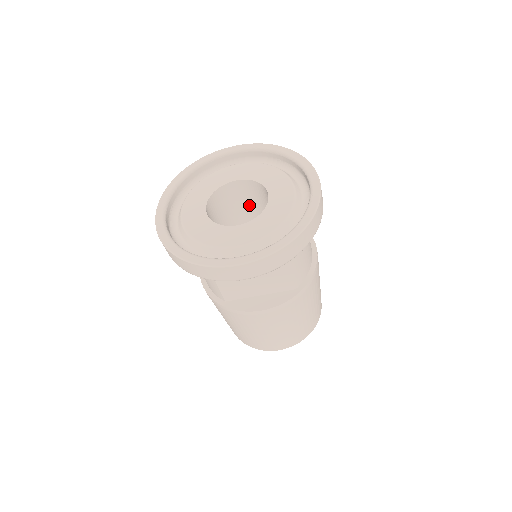
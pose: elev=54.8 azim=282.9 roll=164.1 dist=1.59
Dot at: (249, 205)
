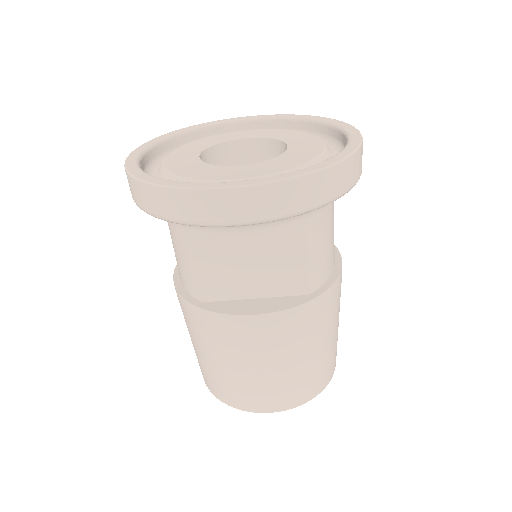
Dot at: occluded
